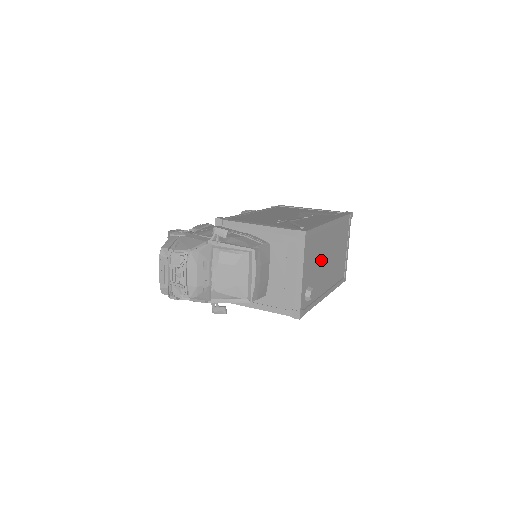
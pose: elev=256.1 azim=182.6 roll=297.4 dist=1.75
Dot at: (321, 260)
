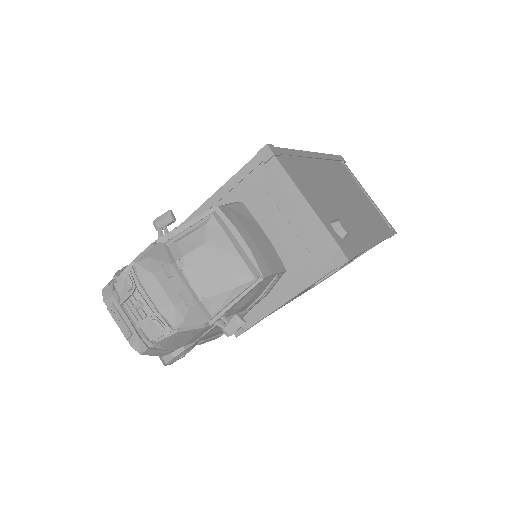
Dot at: (330, 194)
